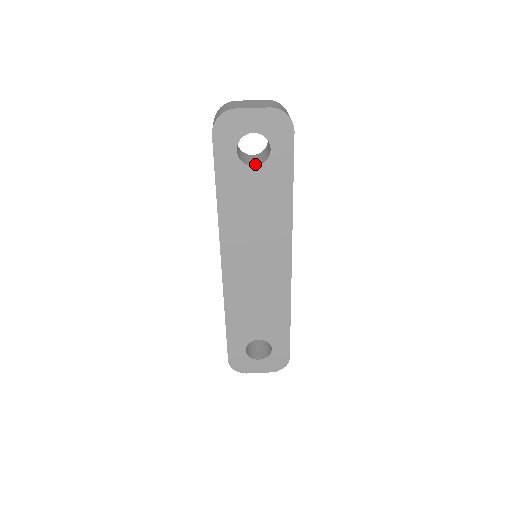
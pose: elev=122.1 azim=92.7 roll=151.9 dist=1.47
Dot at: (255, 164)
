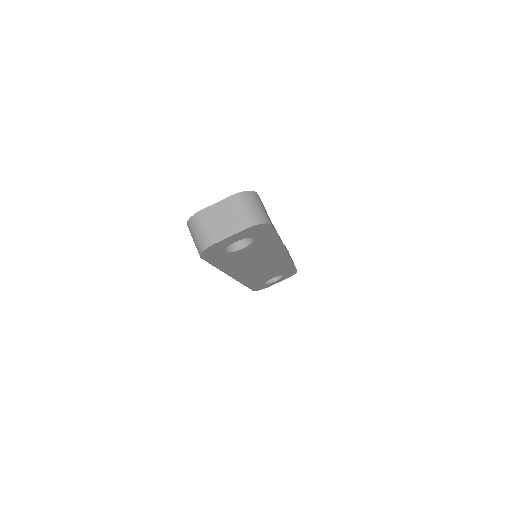
Dot at: (242, 244)
